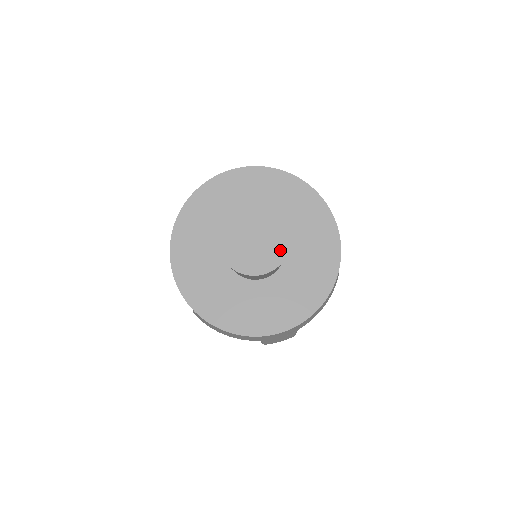
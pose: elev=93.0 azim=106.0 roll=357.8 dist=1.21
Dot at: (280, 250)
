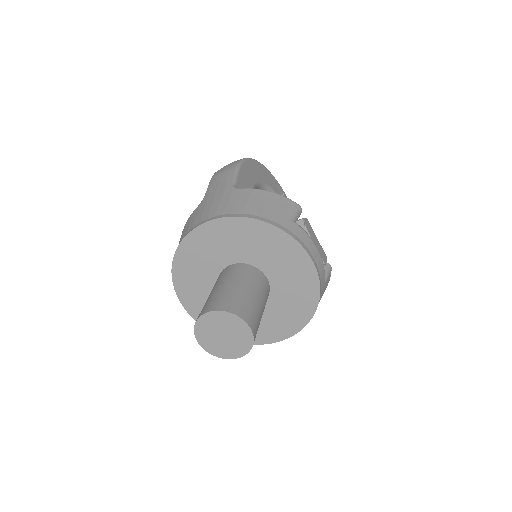
Dot at: (246, 342)
